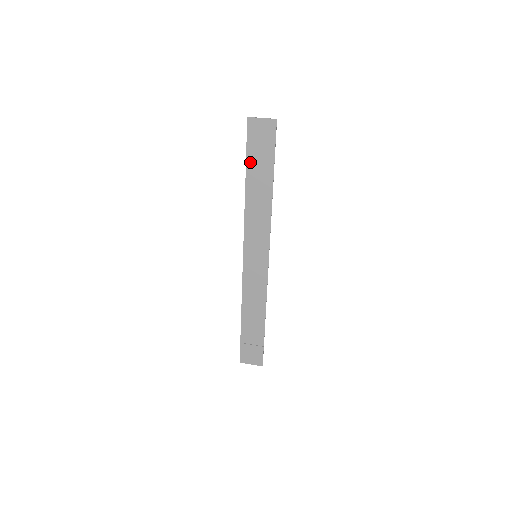
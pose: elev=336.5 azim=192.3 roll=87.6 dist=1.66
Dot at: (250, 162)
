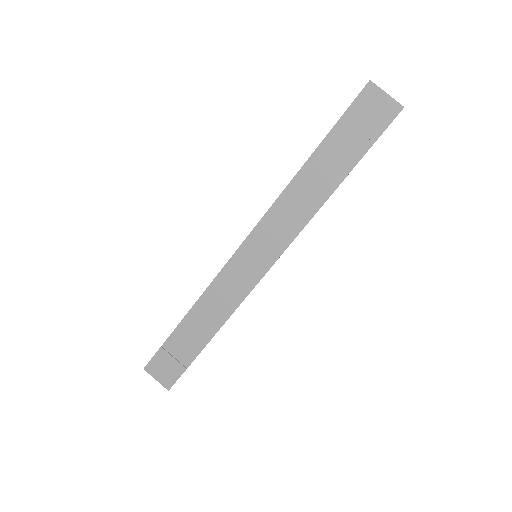
Dot at: (332, 138)
